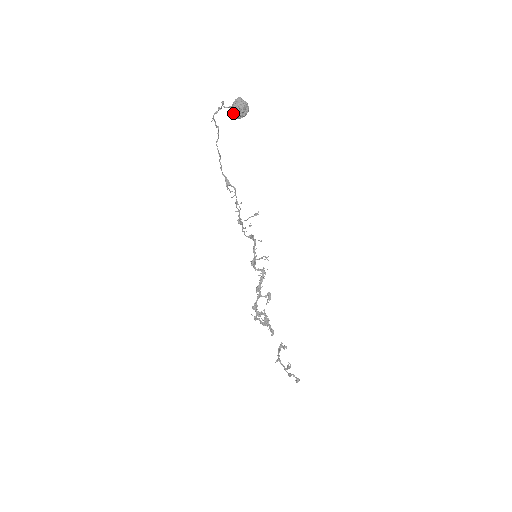
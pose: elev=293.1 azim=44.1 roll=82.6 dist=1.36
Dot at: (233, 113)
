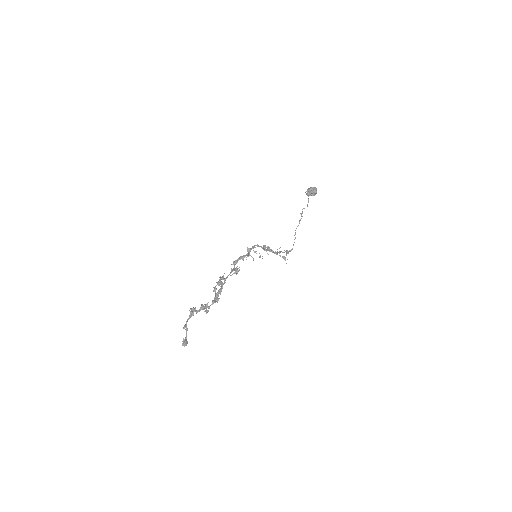
Dot at: occluded
